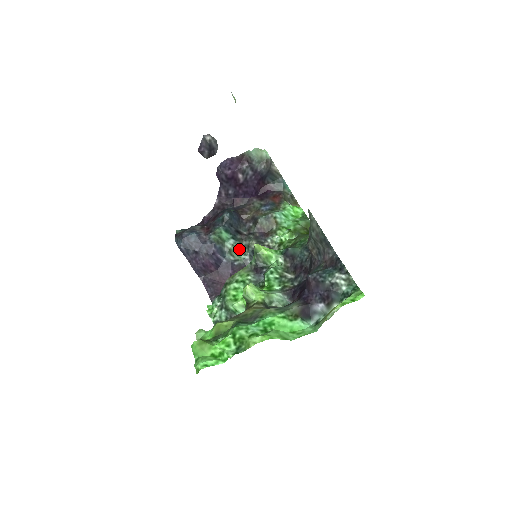
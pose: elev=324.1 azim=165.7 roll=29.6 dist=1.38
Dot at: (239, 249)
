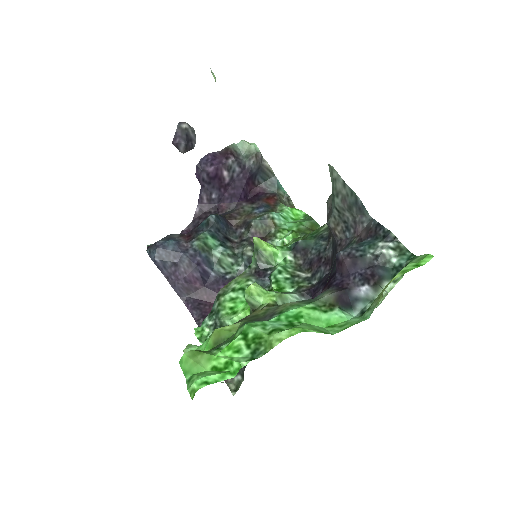
Dot at: (230, 259)
